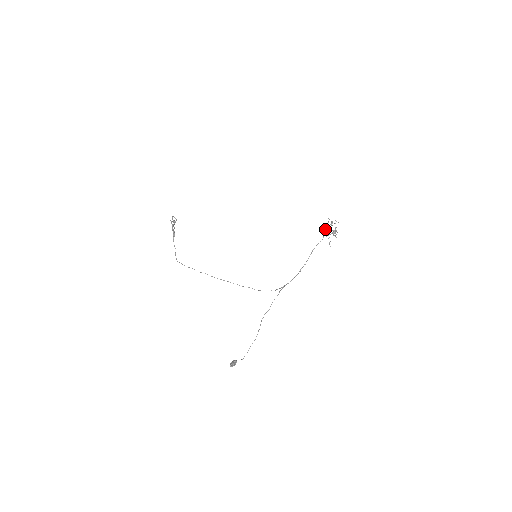
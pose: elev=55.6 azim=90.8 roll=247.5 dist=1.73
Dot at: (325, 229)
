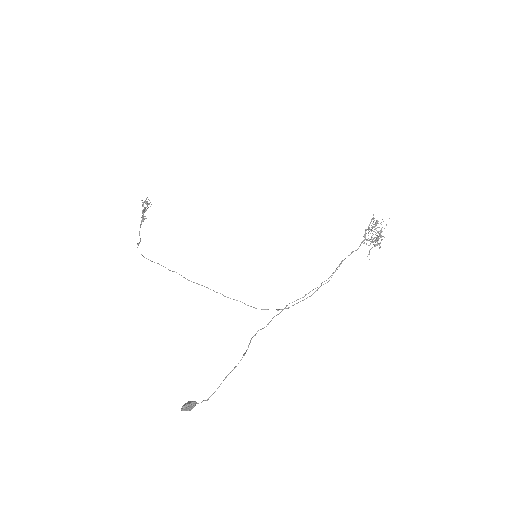
Dot at: (365, 231)
